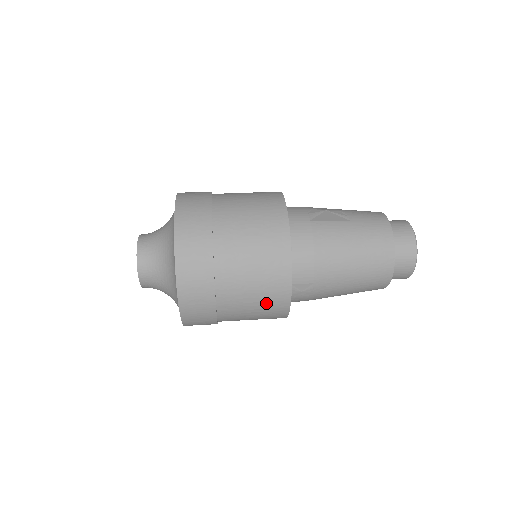
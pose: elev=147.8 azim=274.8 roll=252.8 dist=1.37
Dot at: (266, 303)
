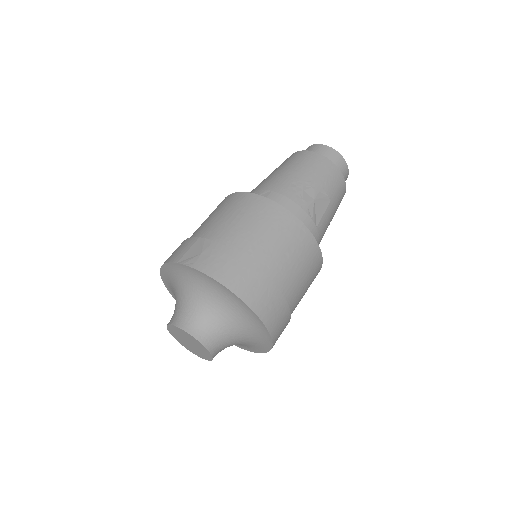
Dot at: occluded
